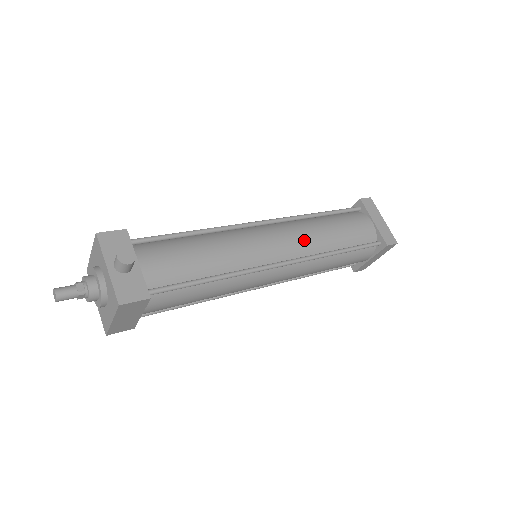
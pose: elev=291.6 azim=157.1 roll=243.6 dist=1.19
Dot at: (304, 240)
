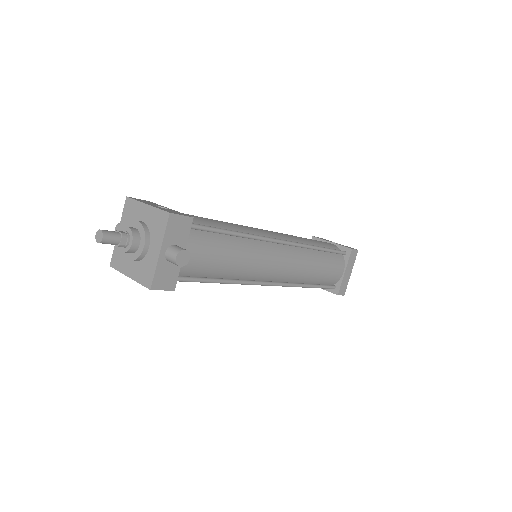
Dot at: (297, 271)
